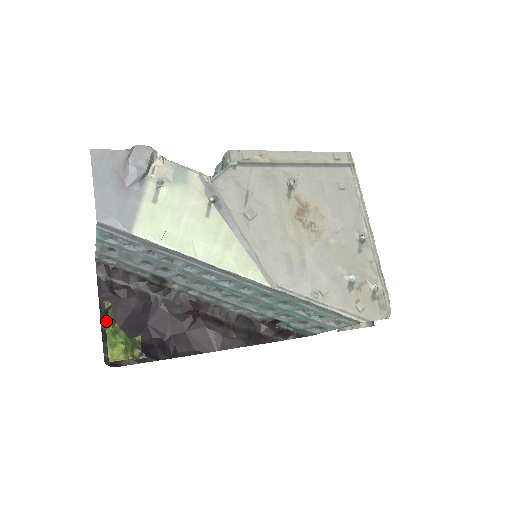
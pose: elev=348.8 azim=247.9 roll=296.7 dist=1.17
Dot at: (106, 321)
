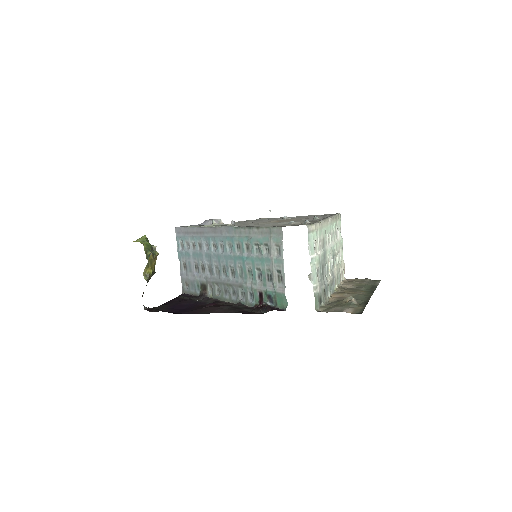
Dot at: occluded
